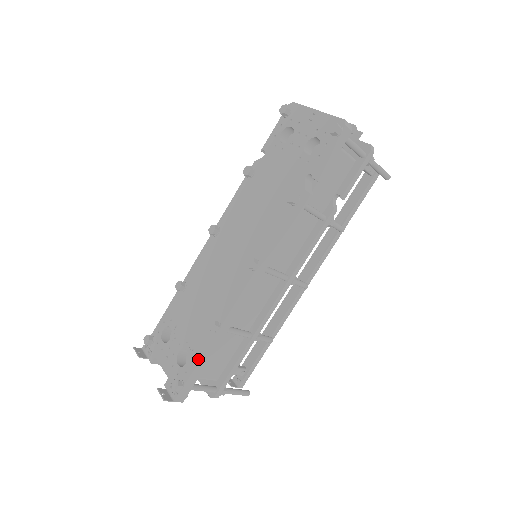
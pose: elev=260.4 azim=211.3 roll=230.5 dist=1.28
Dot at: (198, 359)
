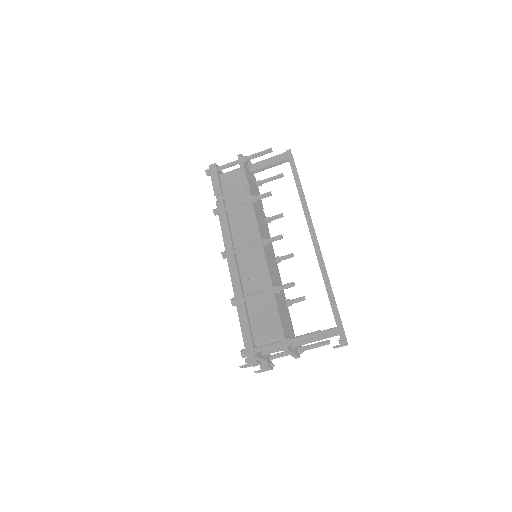
Dot at: (241, 327)
